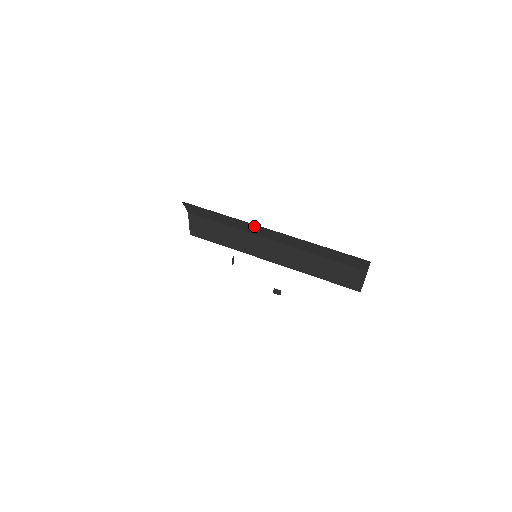
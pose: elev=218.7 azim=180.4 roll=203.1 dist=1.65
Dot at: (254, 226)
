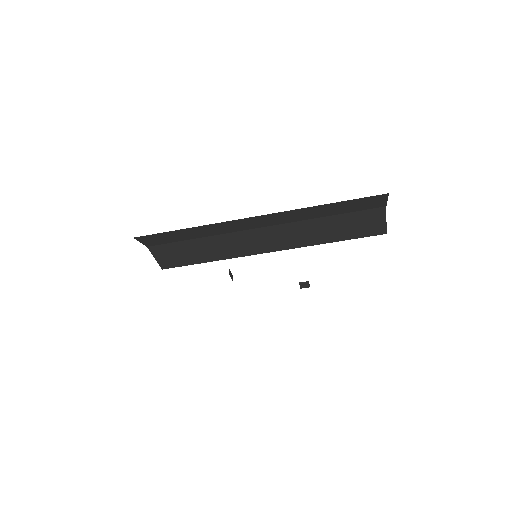
Dot at: (232, 222)
